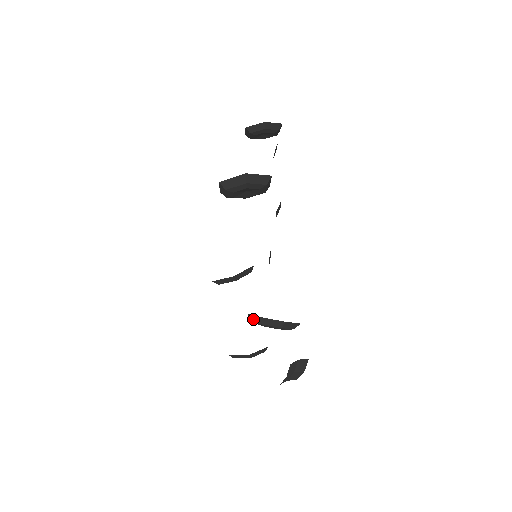
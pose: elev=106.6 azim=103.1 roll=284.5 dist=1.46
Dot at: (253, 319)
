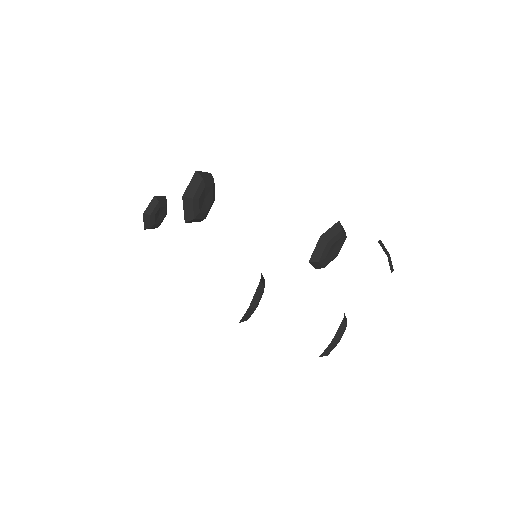
Dot at: (318, 253)
